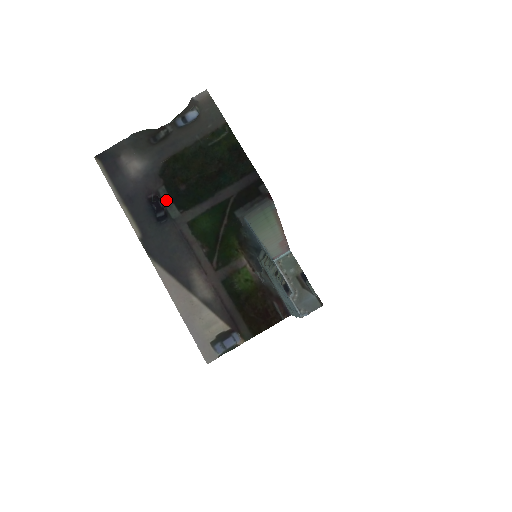
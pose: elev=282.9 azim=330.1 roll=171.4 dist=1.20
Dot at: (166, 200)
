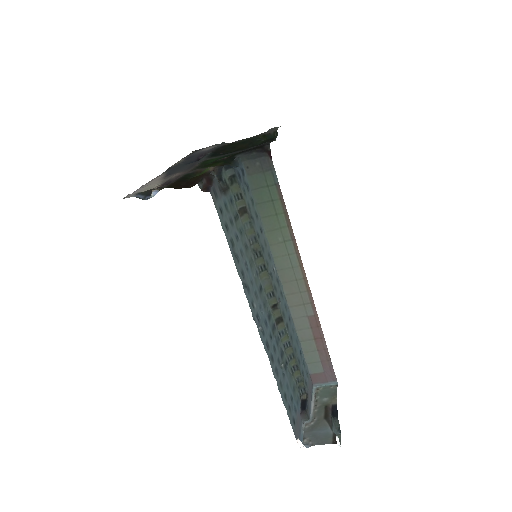
Dot at: (206, 156)
